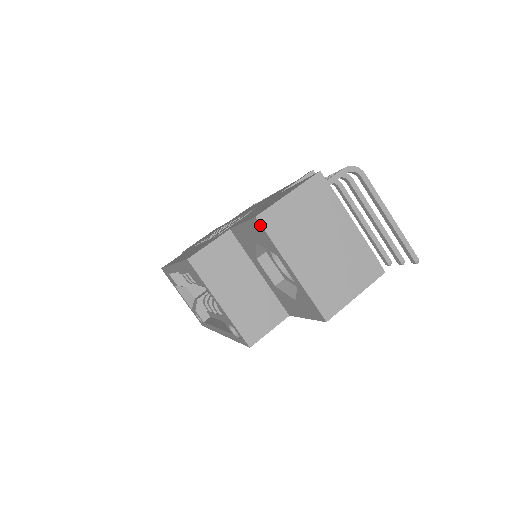
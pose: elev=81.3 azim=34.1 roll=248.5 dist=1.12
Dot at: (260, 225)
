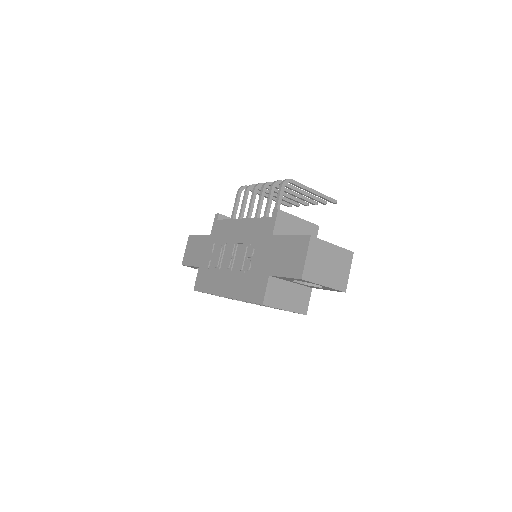
Dot at: (304, 280)
